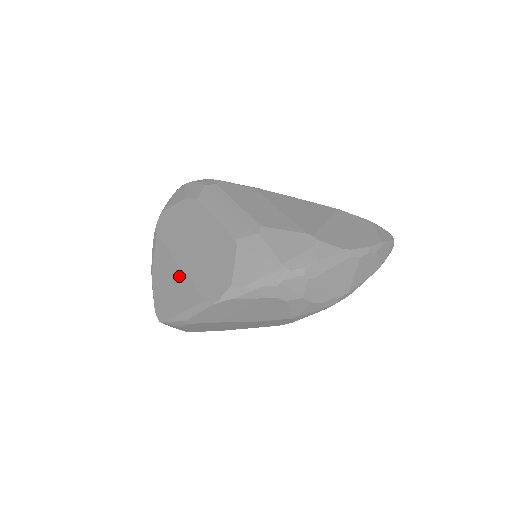
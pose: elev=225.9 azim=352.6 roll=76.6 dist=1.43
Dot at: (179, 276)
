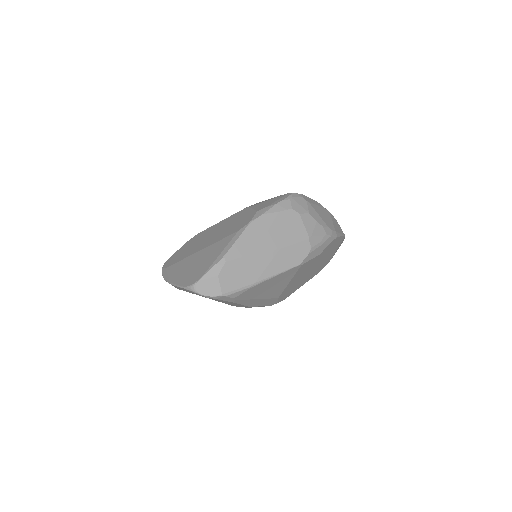
Dot at: (204, 251)
